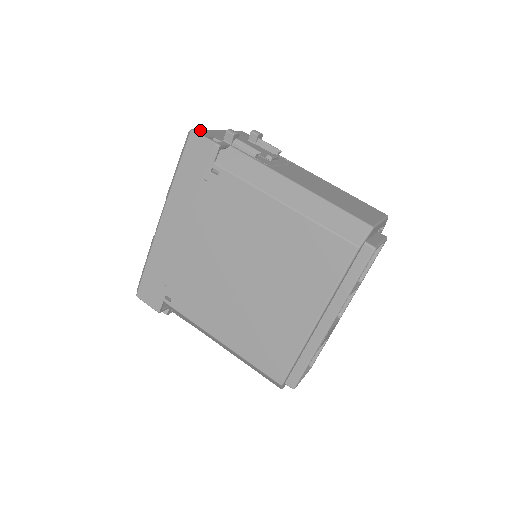
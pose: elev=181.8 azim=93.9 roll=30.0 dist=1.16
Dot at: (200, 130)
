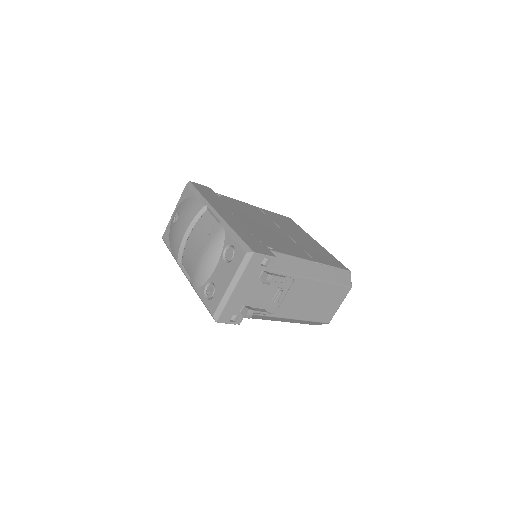
Dot at: (222, 315)
